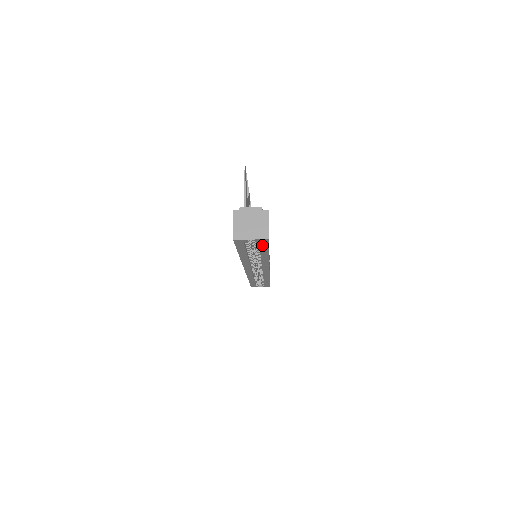
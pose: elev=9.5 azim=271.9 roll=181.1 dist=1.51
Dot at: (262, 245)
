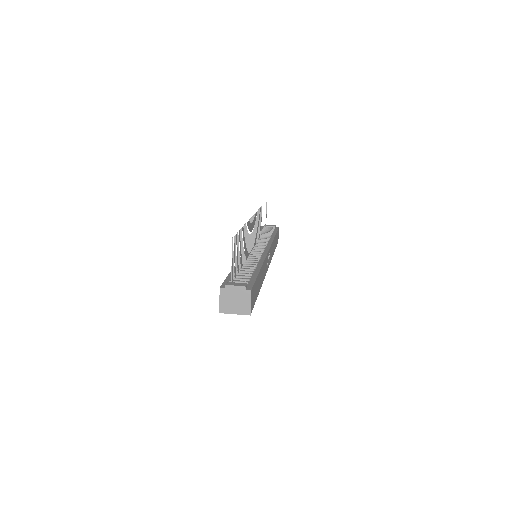
Dot at: occluded
